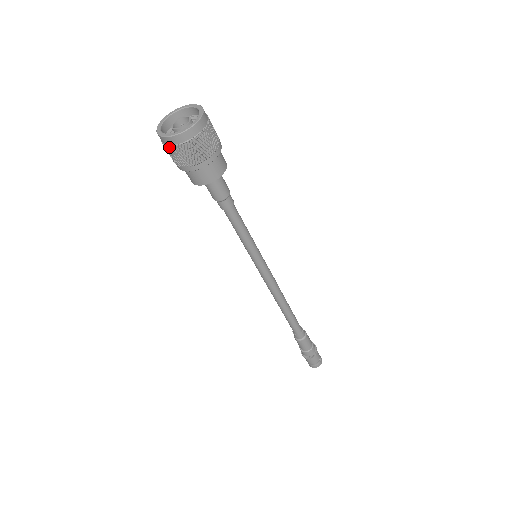
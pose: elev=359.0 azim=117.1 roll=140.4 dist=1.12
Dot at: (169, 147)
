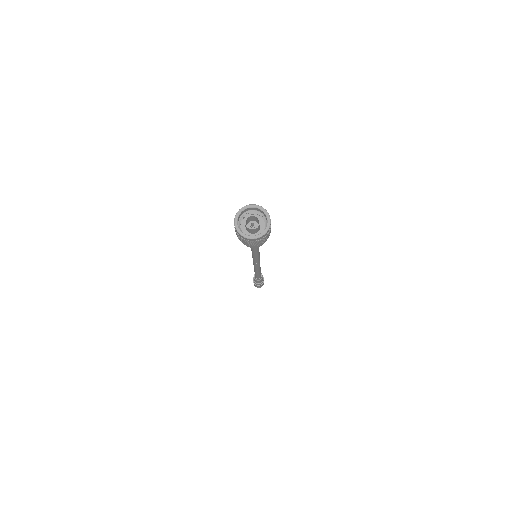
Dot at: (246, 241)
